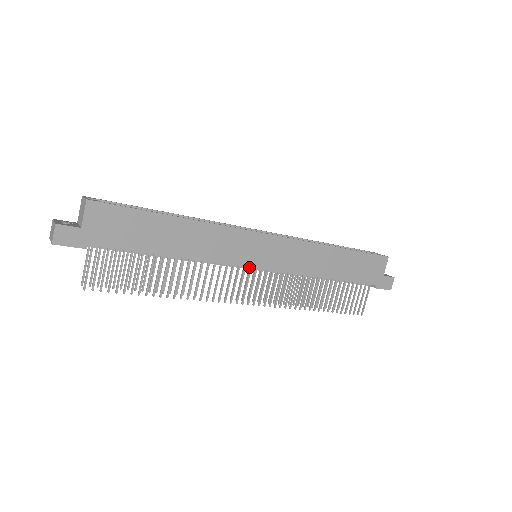
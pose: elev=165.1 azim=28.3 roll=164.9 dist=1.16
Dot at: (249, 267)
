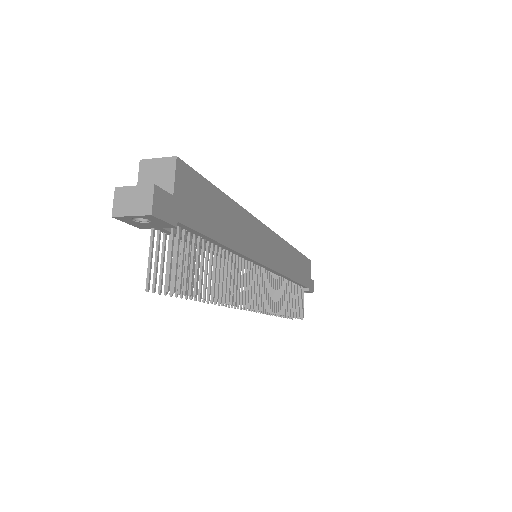
Dot at: (264, 265)
